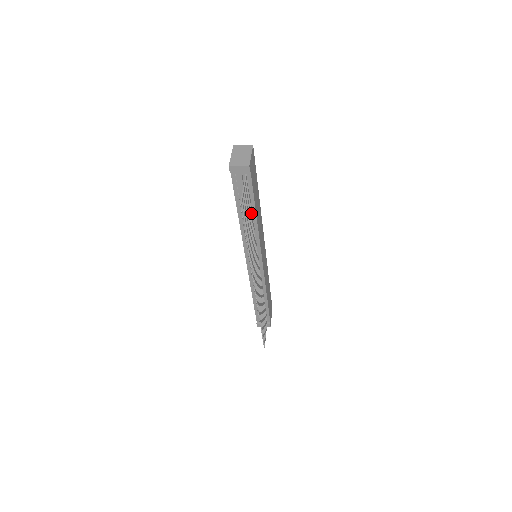
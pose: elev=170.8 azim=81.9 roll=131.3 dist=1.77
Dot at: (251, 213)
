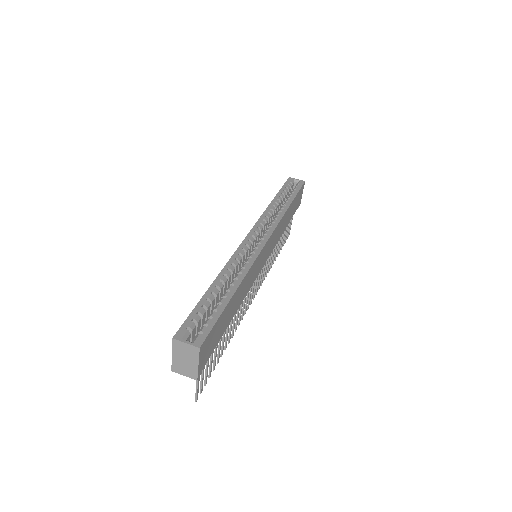
Dot at: occluded
